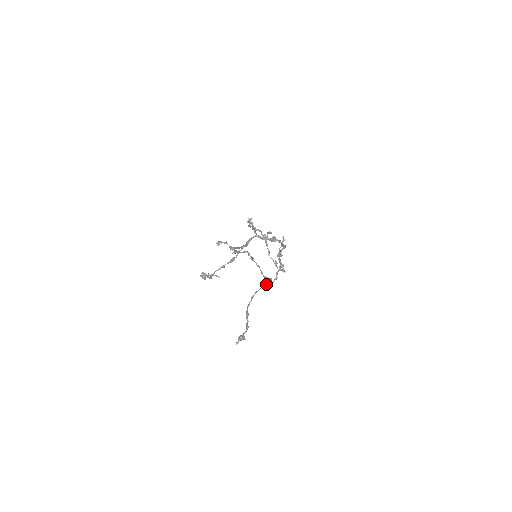
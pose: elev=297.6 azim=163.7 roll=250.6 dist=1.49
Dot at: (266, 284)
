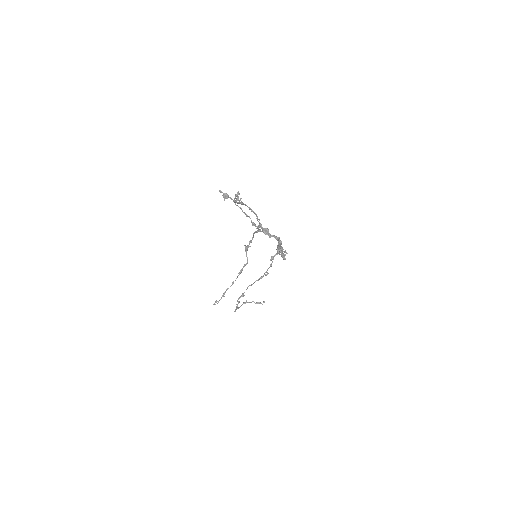
Dot at: occluded
